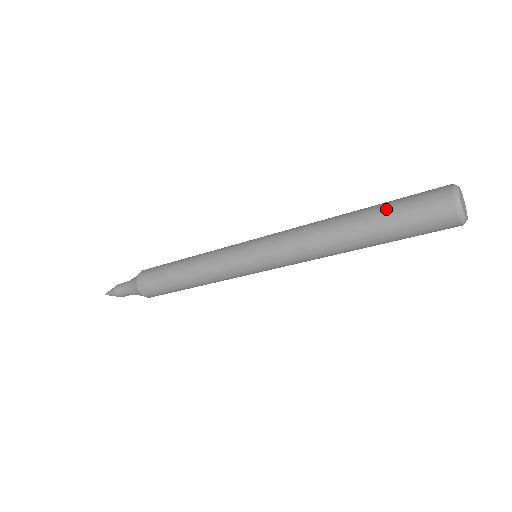
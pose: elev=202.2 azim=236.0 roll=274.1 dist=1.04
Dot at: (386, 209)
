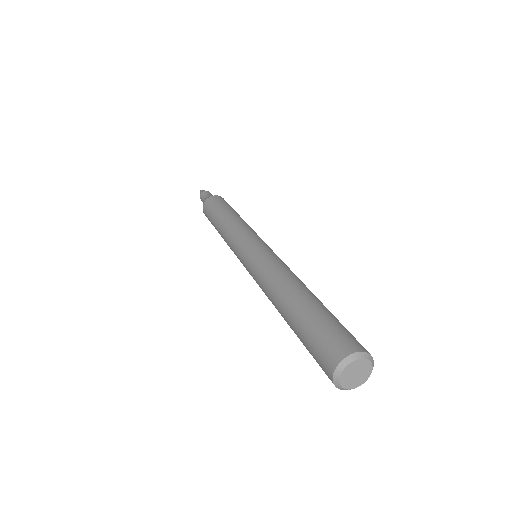
Dot at: (303, 324)
